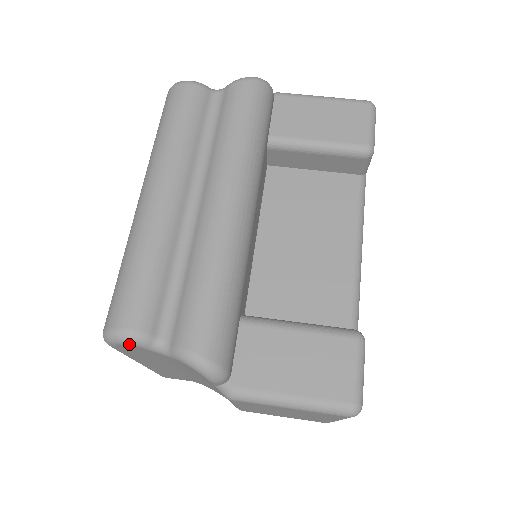
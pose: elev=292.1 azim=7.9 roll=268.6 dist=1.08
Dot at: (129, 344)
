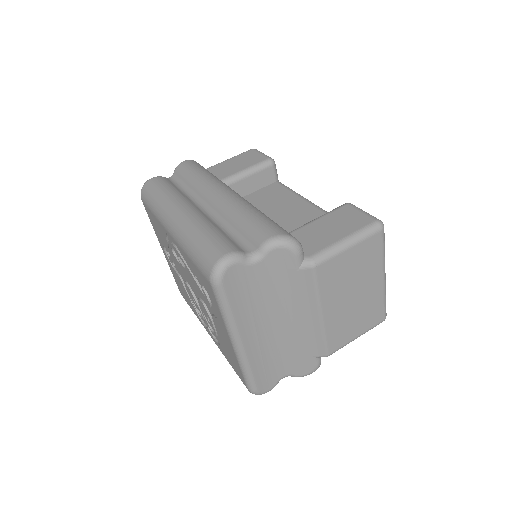
Dot at: (233, 264)
